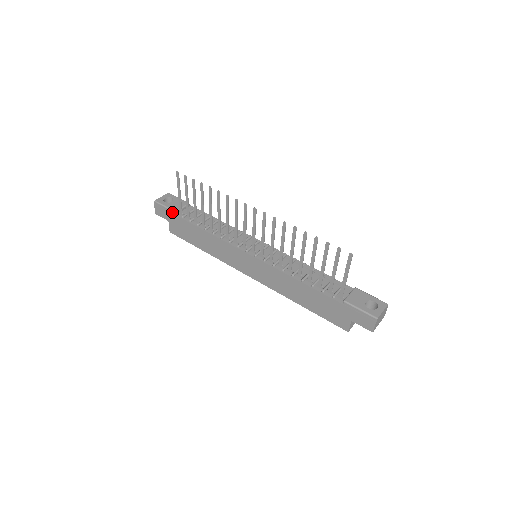
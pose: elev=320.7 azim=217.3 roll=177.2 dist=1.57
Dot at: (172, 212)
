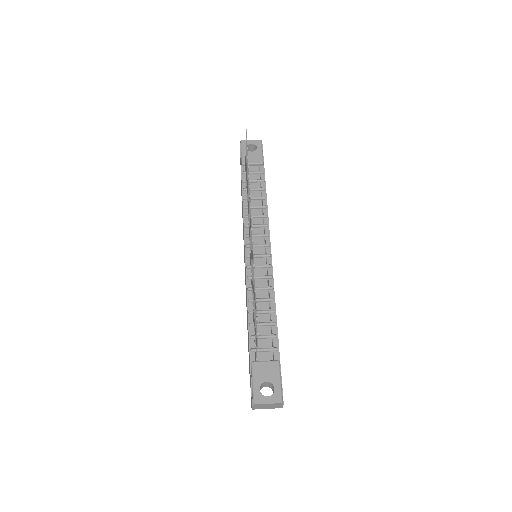
Dot at: (241, 162)
